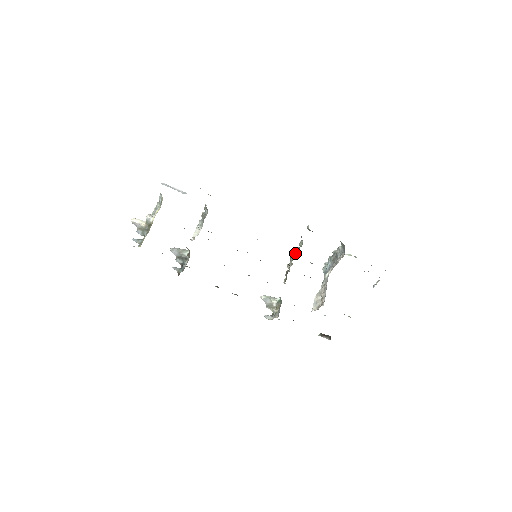
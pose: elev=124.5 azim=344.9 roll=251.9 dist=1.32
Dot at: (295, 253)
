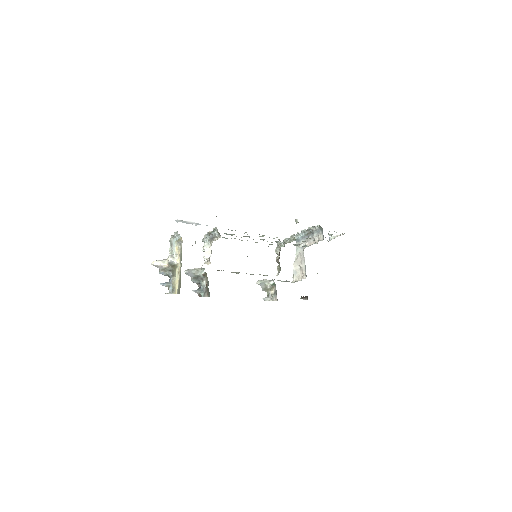
Dot at: (283, 241)
